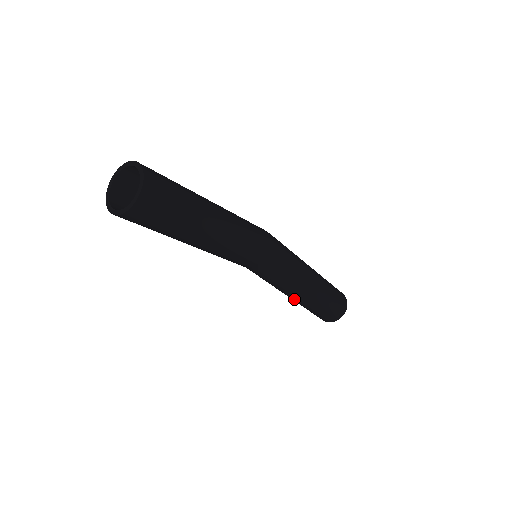
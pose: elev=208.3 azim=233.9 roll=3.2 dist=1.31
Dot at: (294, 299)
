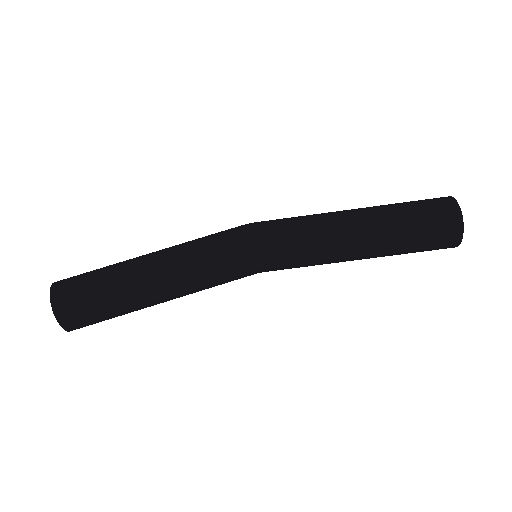
Dot at: (361, 259)
